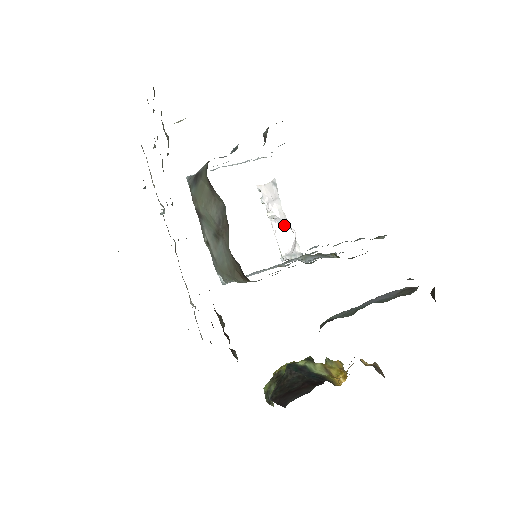
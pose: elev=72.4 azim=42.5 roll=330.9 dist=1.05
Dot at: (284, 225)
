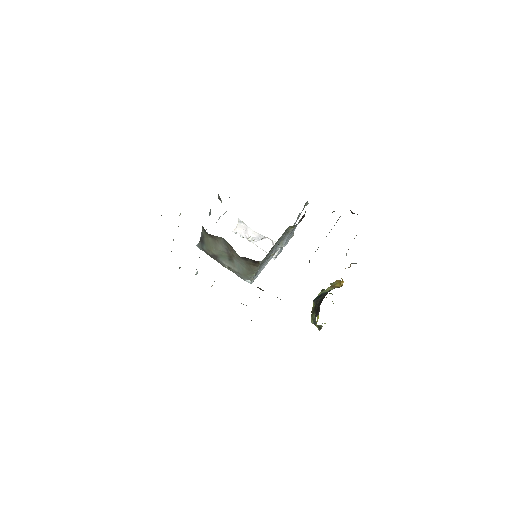
Dot at: occluded
